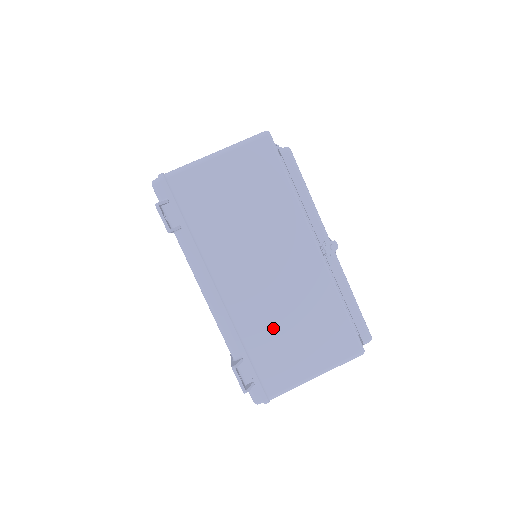
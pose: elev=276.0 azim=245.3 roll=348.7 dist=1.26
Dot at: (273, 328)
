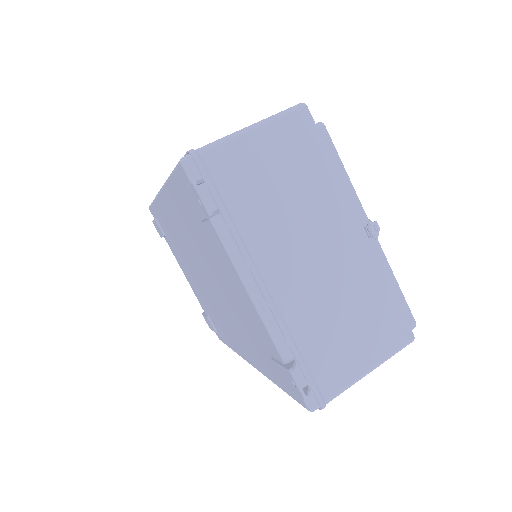
Dot at: (325, 321)
